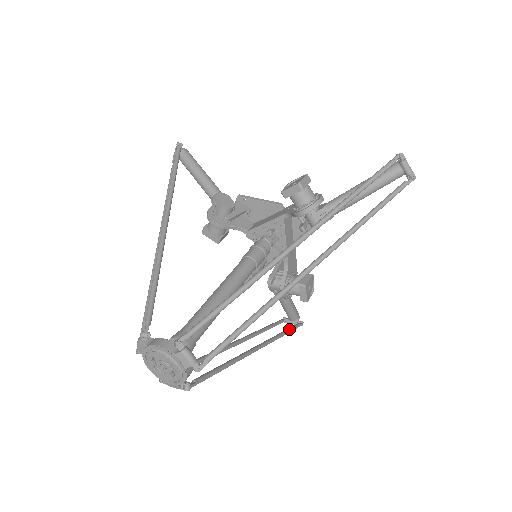
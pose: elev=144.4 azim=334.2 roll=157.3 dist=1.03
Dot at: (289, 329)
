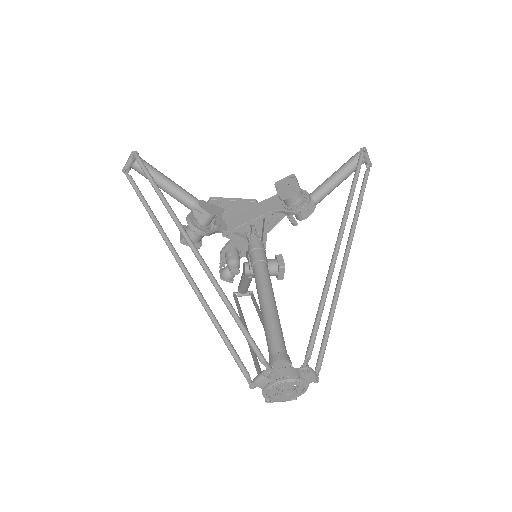
Dot at: (257, 304)
